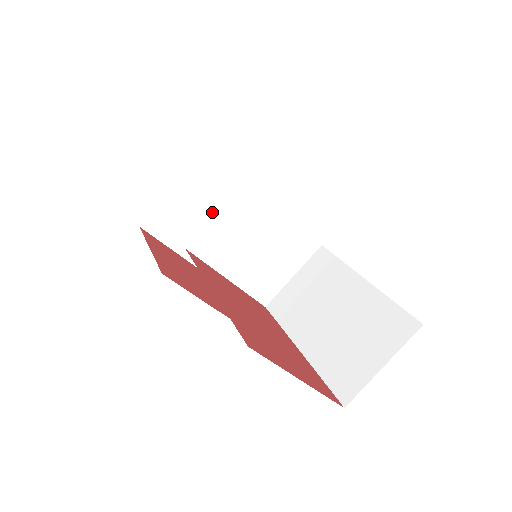
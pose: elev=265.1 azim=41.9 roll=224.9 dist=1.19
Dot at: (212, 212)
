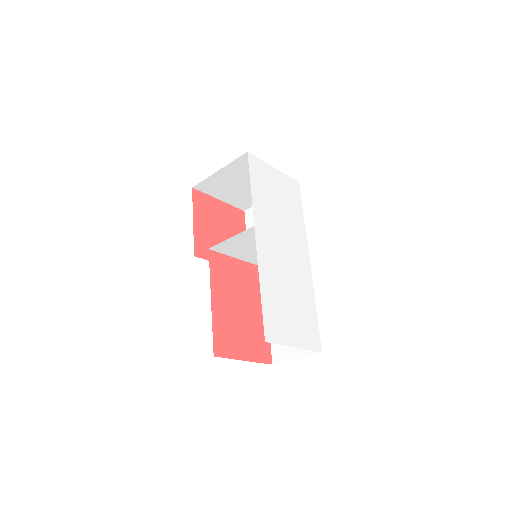
Dot at: (247, 182)
